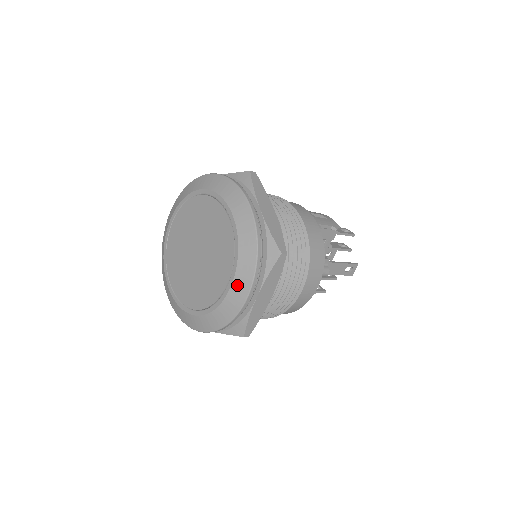
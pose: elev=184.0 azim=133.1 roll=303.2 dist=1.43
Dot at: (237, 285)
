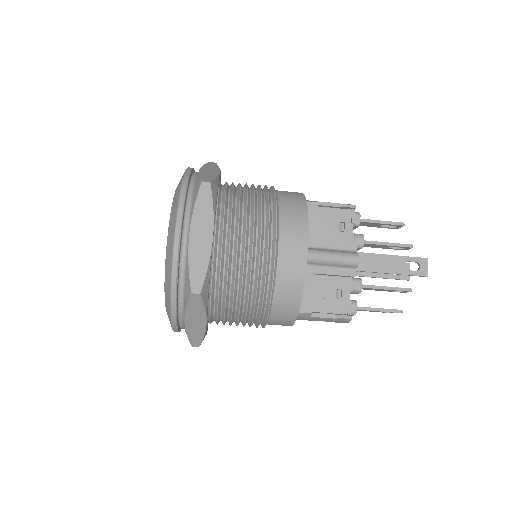
Dot at: (170, 231)
